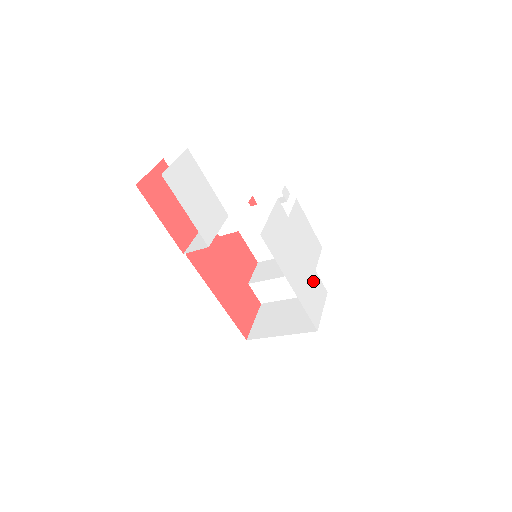
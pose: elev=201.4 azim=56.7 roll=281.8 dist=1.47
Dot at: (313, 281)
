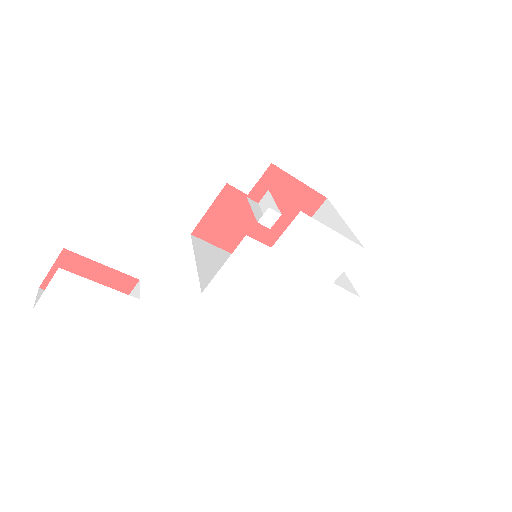
Dot at: (322, 297)
